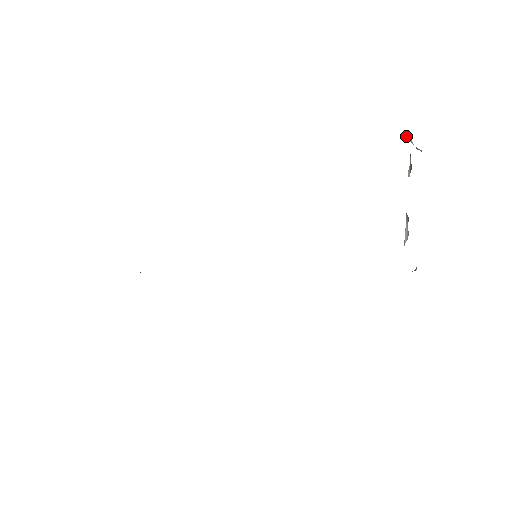
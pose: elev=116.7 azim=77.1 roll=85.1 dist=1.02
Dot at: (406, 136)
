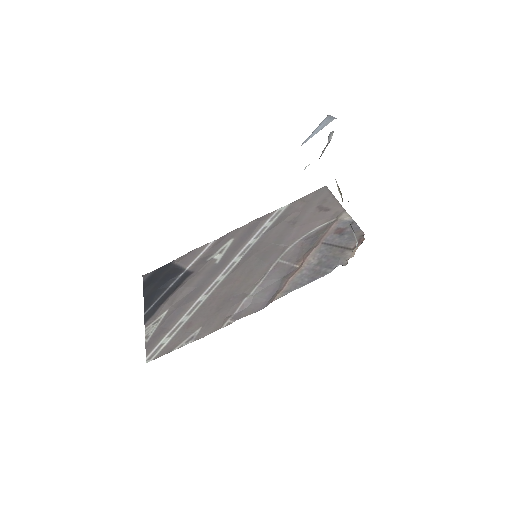
Dot at: occluded
